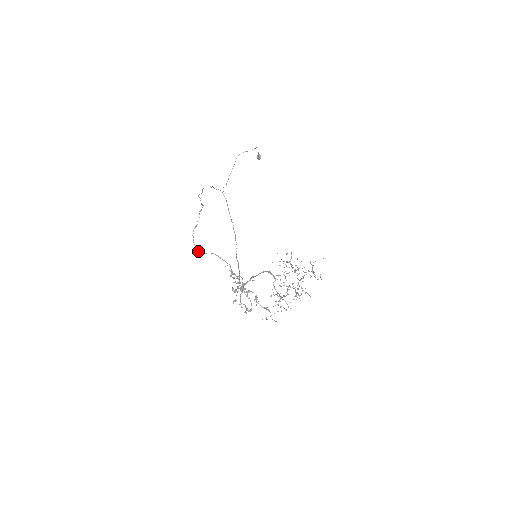
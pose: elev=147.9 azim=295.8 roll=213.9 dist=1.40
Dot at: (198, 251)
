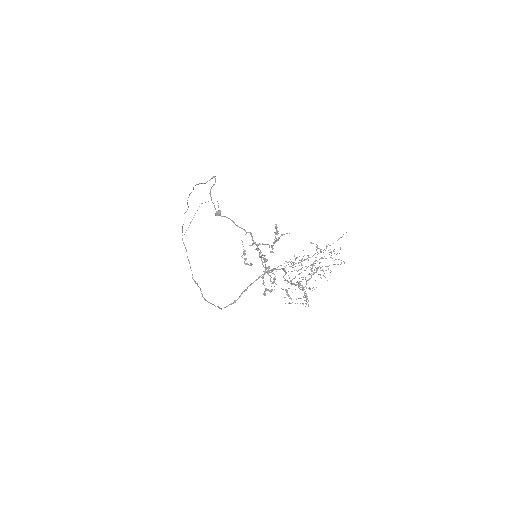
Dot at: occluded
